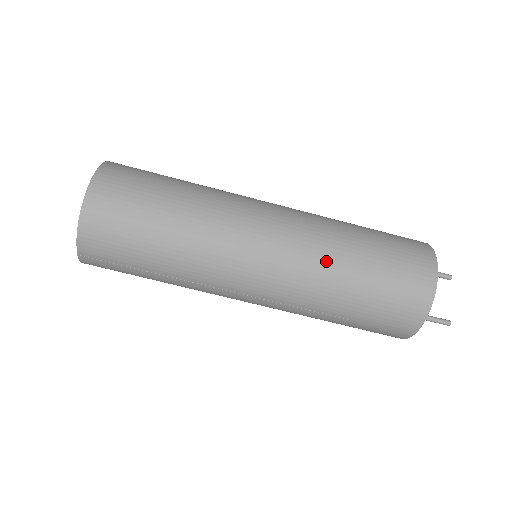
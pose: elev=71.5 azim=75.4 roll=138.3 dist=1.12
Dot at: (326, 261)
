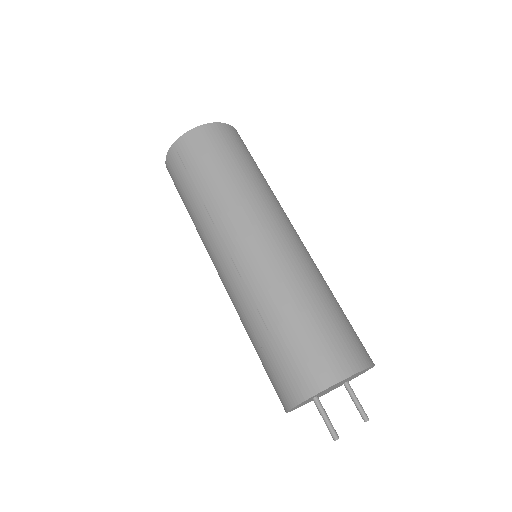
Dot at: (300, 277)
